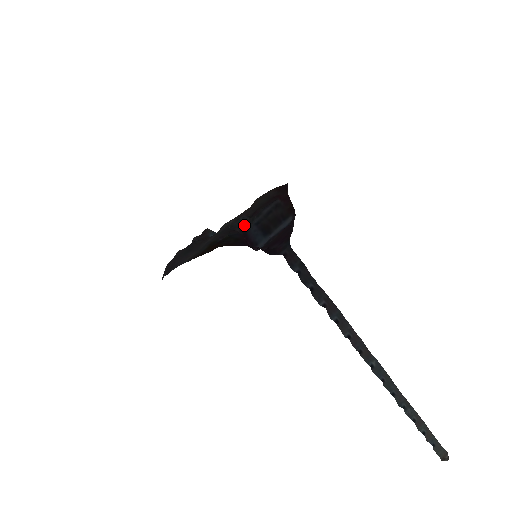
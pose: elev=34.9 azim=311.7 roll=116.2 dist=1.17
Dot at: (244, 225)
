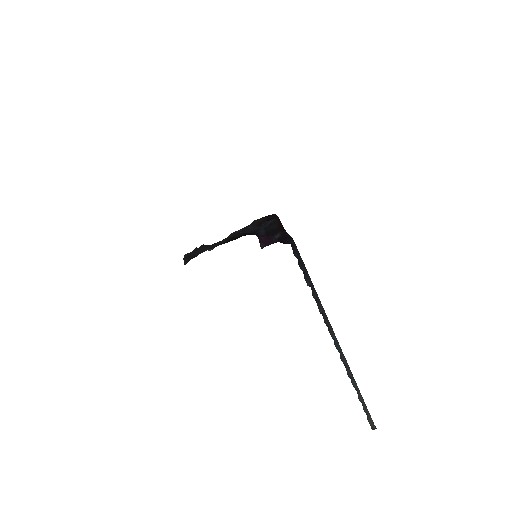
Dot at: (255, 229)
